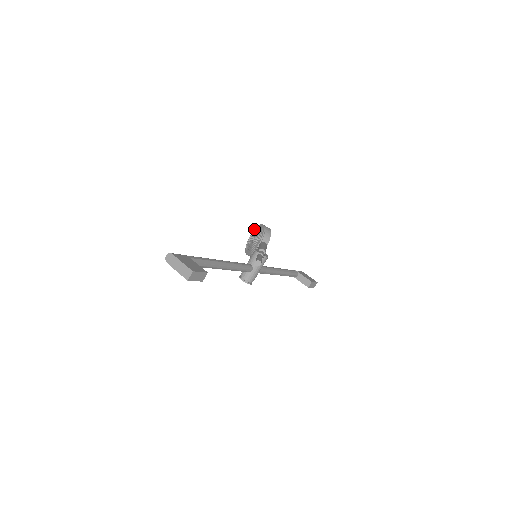
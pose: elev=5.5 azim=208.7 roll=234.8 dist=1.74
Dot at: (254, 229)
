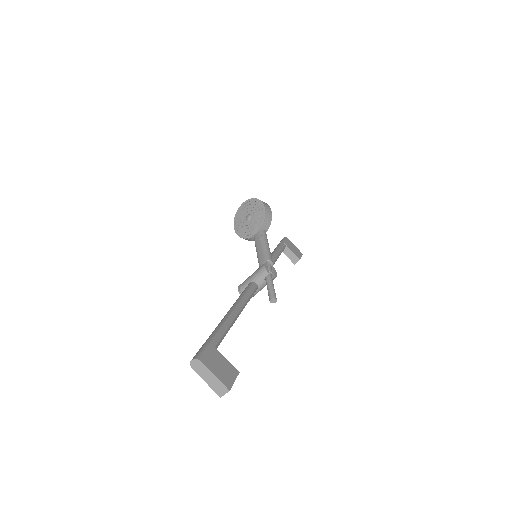
Dot at: (248, 200)
